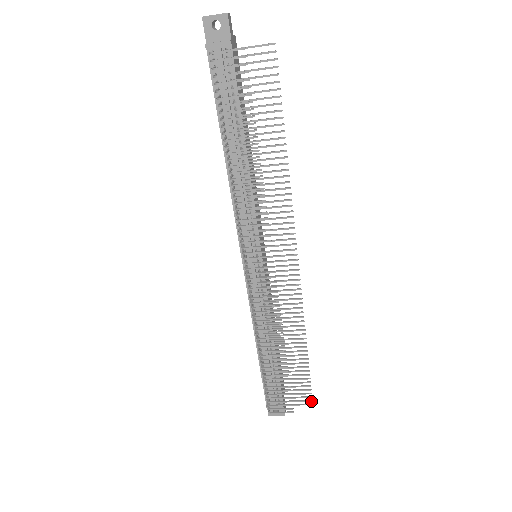
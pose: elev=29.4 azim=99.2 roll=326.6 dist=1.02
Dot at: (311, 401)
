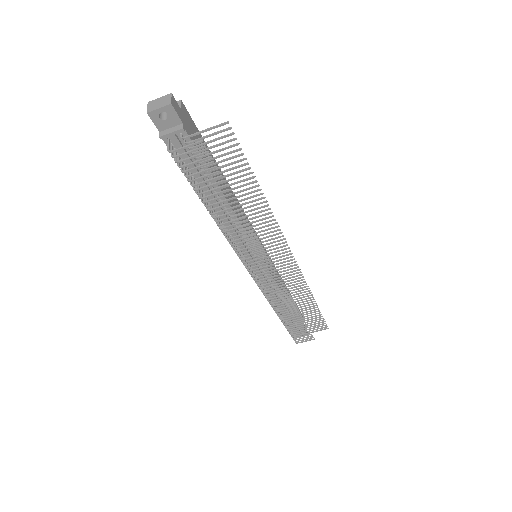
Dot at: occluded
